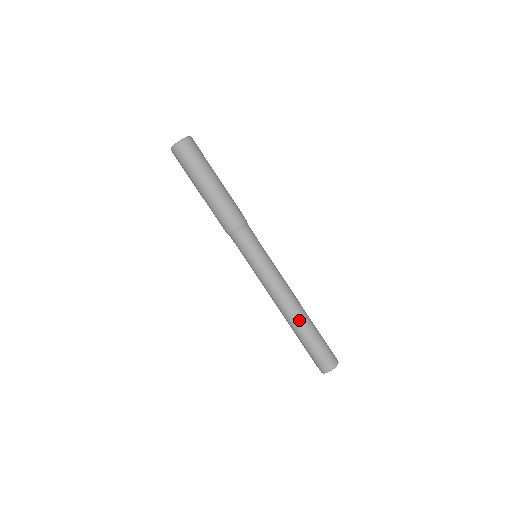
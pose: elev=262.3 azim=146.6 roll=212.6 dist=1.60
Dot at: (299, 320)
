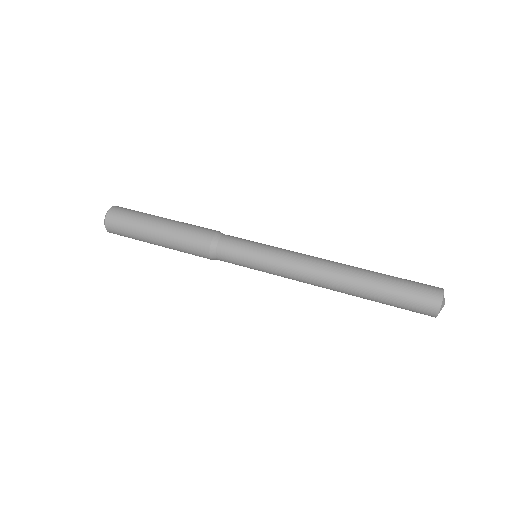
Dot at: (354, 271)
